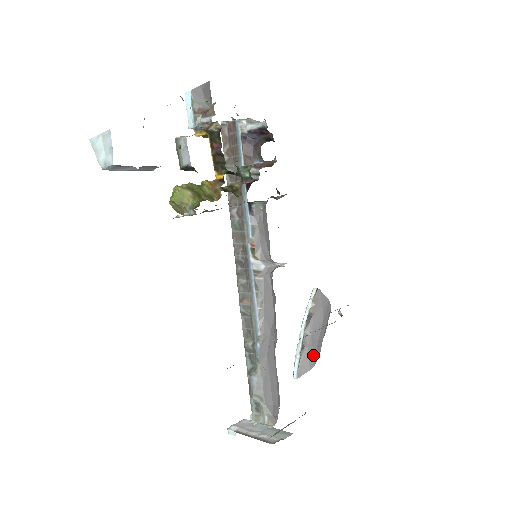
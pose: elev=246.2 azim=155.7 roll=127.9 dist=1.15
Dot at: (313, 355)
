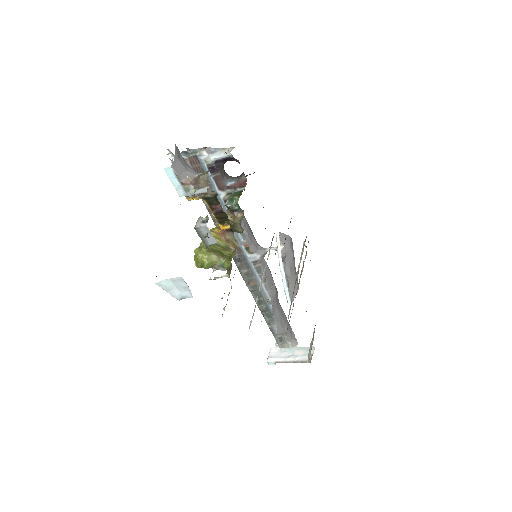
Dot at: occluded
